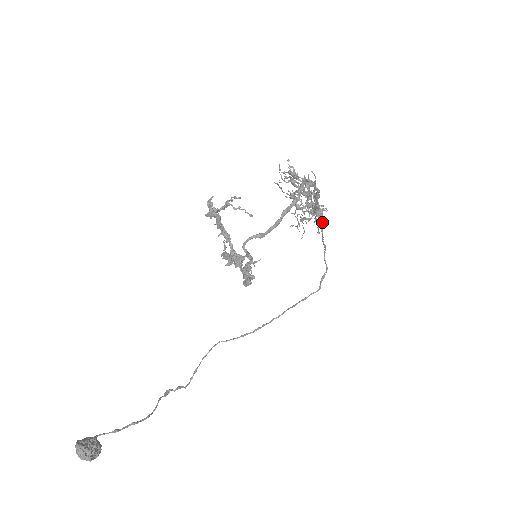
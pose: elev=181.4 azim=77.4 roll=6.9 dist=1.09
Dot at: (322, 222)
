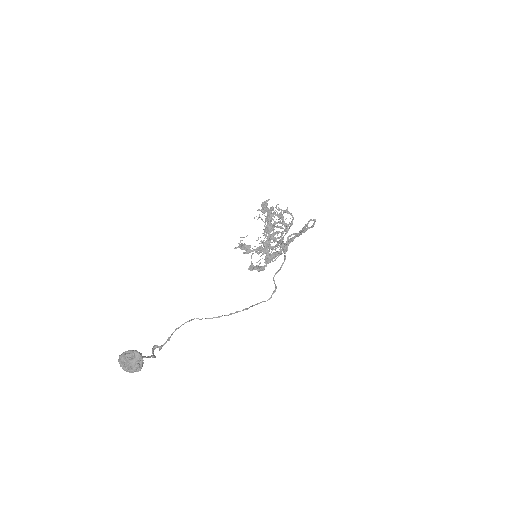
Dot at: (280, 254)
